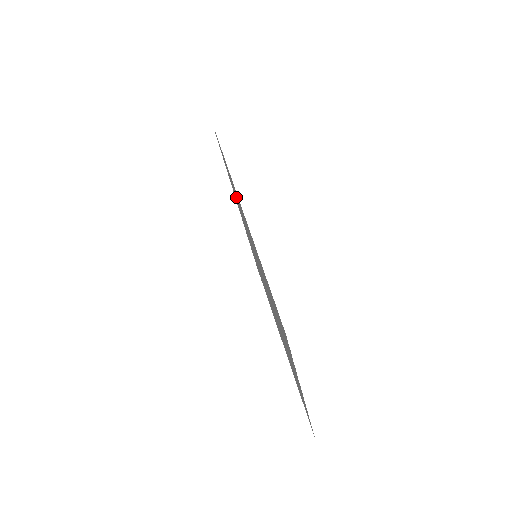
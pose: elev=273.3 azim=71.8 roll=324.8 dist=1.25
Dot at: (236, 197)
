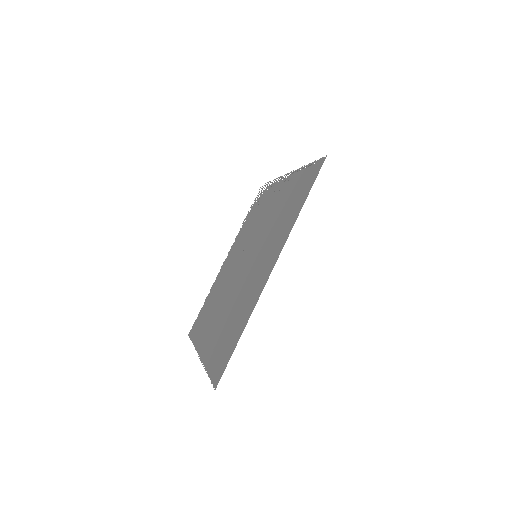
Dot at: (285, 211)
